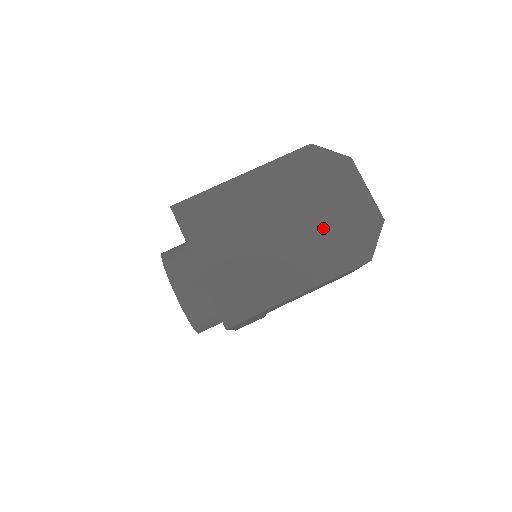
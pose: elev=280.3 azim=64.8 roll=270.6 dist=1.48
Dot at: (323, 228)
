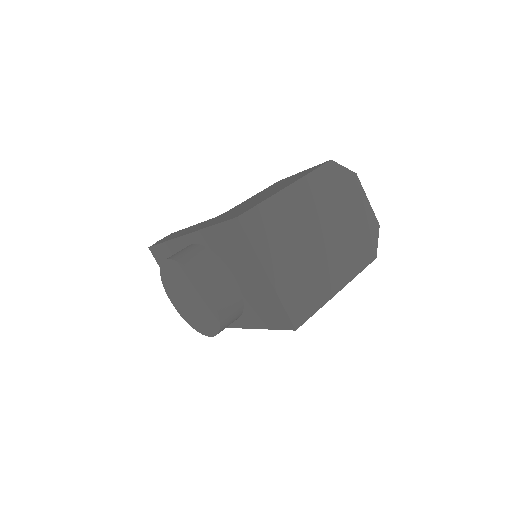
Dot at: (347, 234)
